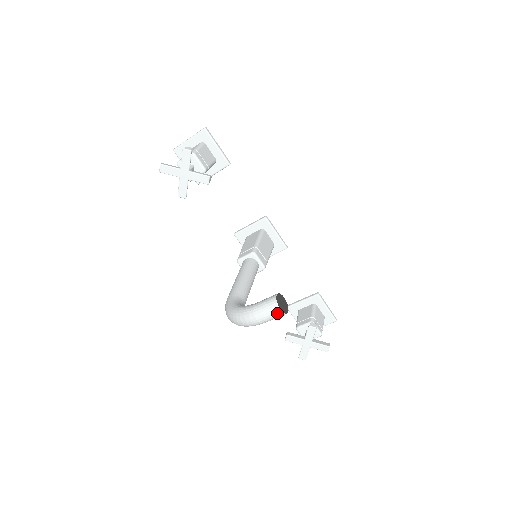
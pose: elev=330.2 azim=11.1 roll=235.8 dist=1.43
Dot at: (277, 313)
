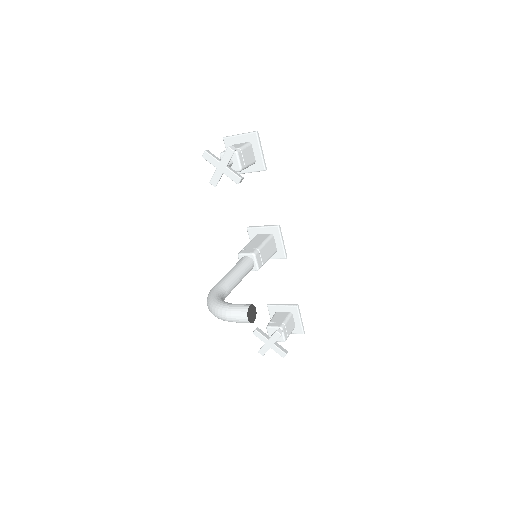
Dot at: (244, 320)
